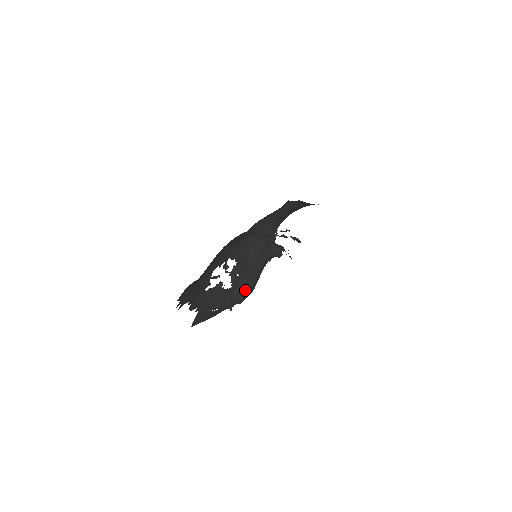
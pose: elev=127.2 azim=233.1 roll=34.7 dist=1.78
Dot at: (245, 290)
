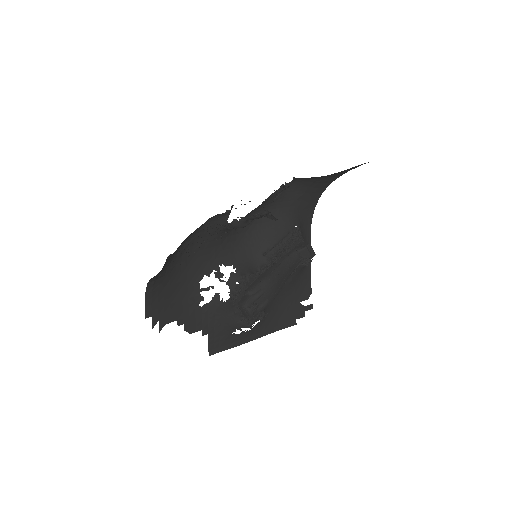
Dot at: (252, 299)
